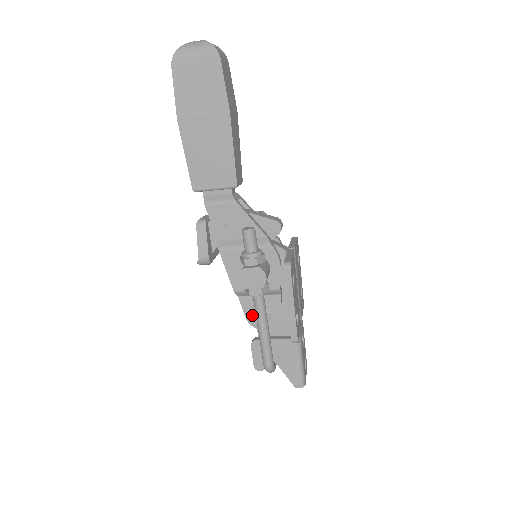
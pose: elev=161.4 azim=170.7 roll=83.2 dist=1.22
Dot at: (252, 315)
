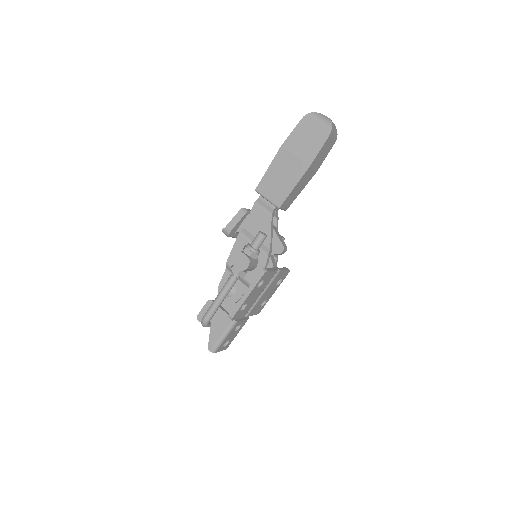
Dot at: occluded
